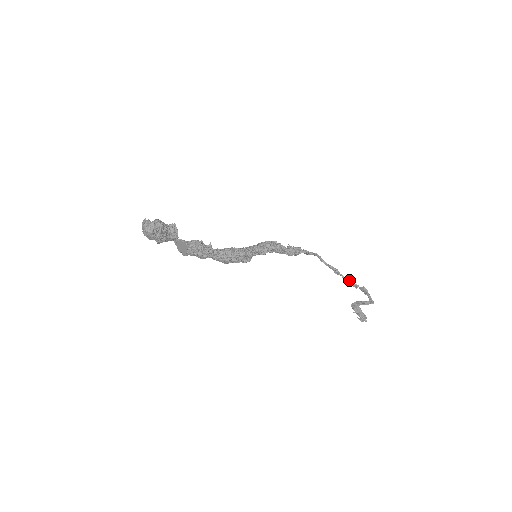
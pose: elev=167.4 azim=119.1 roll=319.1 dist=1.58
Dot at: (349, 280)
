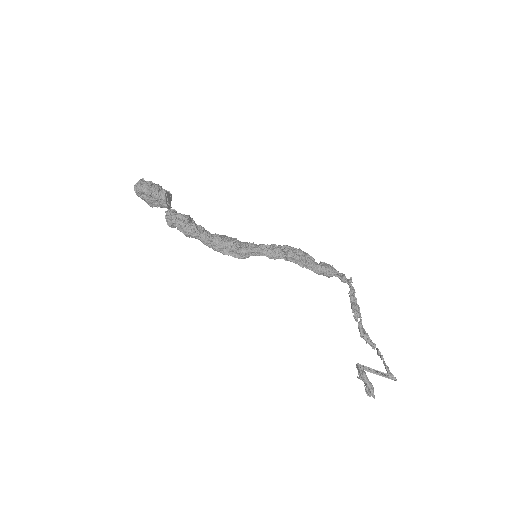
Dot at: (361, 332)
